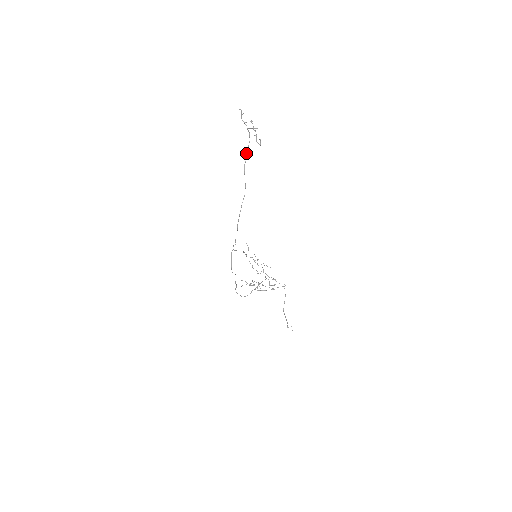
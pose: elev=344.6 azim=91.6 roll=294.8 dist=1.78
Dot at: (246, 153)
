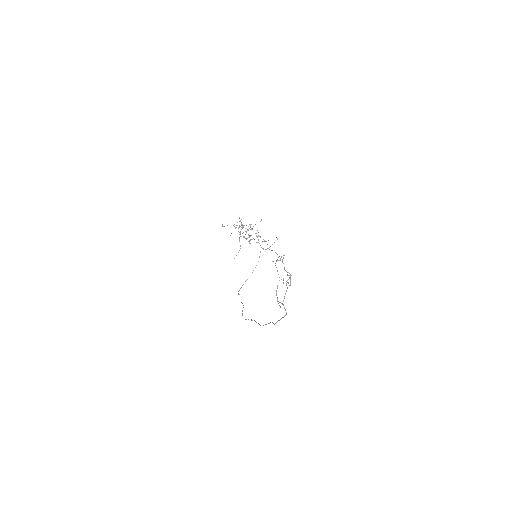
Dot at: (279, 320)
